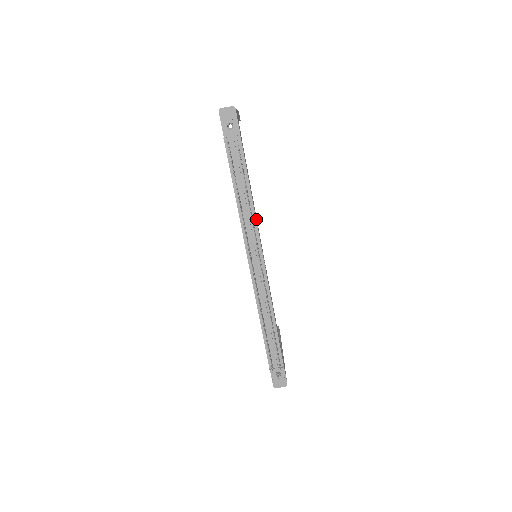
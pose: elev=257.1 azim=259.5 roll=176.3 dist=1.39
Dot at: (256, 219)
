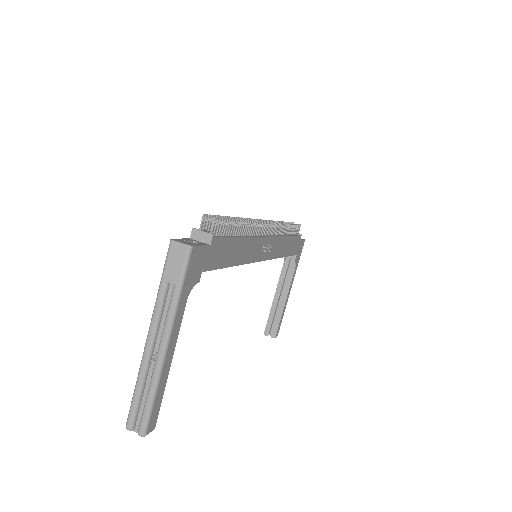
Dot at: (280, 243)
